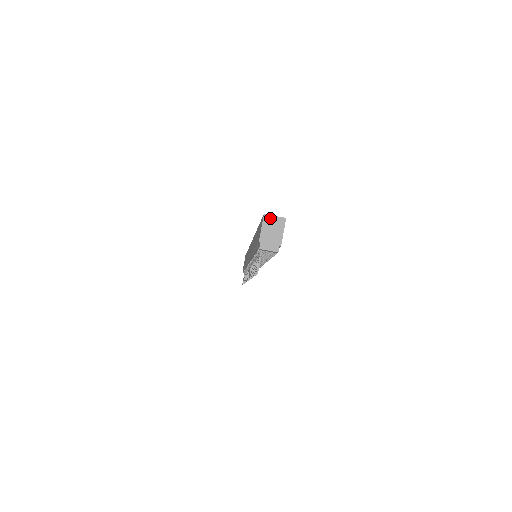
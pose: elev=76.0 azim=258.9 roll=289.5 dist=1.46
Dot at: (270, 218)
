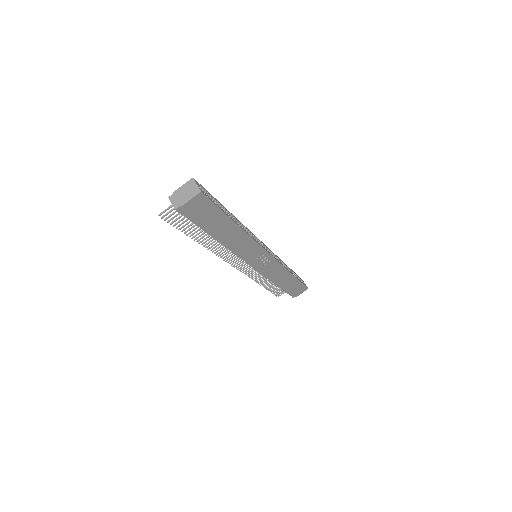
Dot at: (193, 183)
